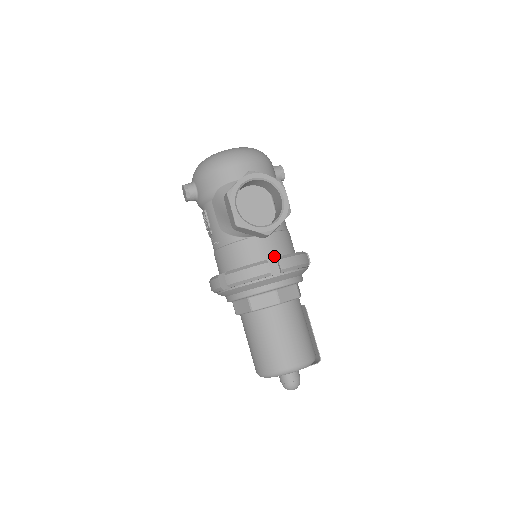
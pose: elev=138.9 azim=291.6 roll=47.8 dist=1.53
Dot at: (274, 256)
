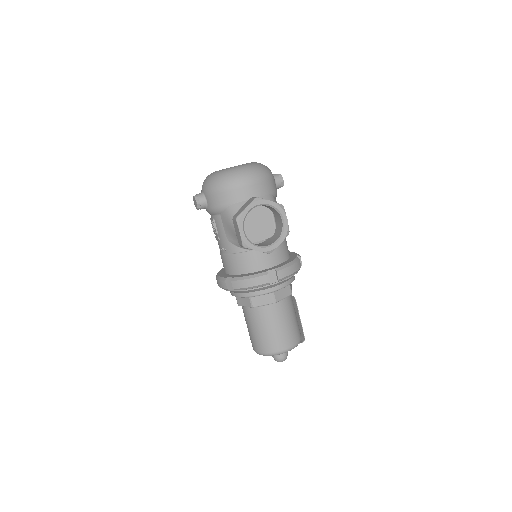
Dot at: (273, 265)
